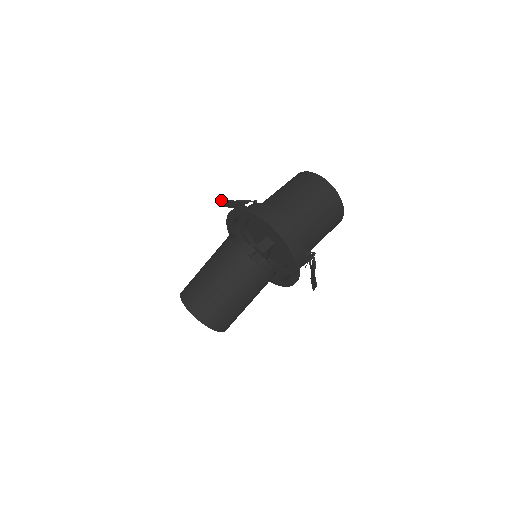
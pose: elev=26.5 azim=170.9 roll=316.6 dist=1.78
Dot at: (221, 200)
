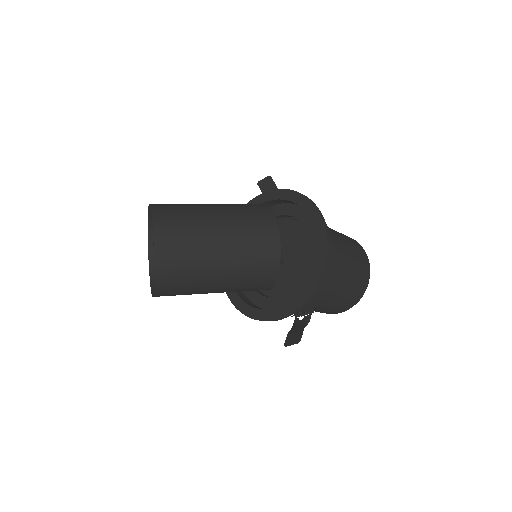
Dot at: (267, 176)
